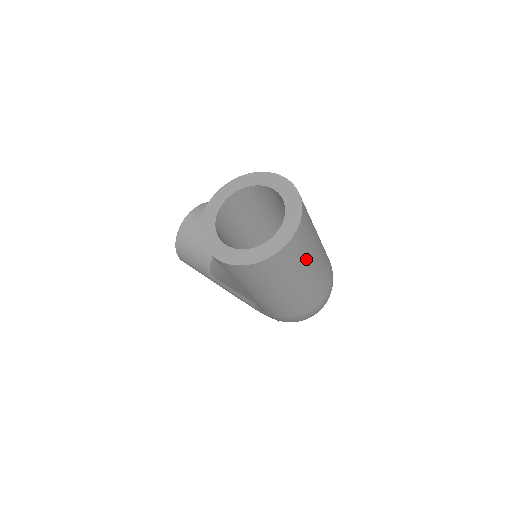
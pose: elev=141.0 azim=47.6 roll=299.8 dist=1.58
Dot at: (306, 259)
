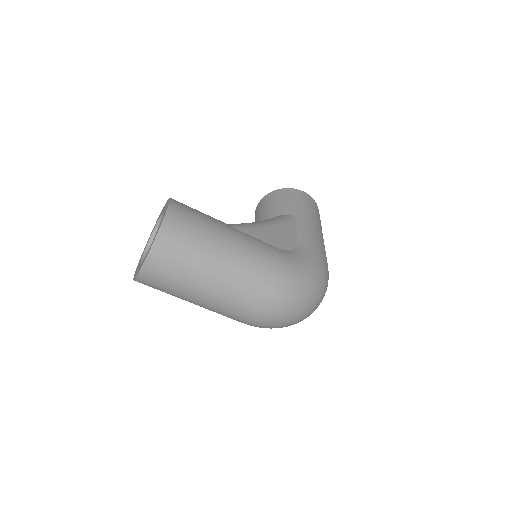
Dot at: (184, 282)
